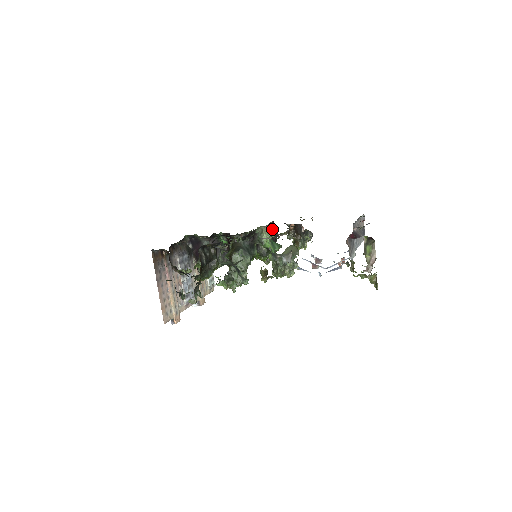
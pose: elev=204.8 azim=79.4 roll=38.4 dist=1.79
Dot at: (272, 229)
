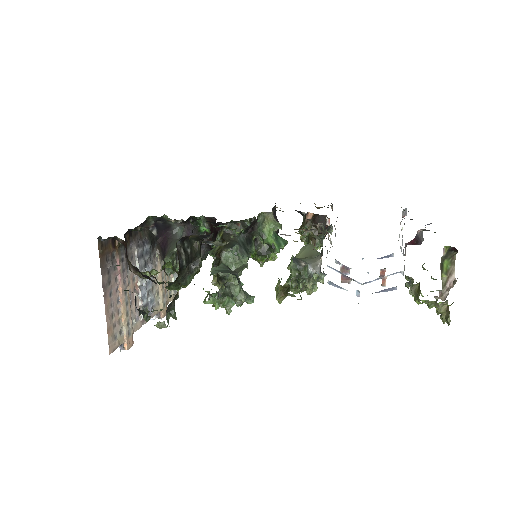
Dot at: (274, 216)
